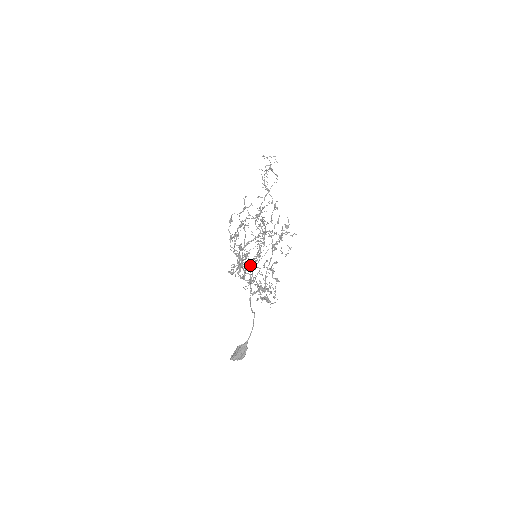
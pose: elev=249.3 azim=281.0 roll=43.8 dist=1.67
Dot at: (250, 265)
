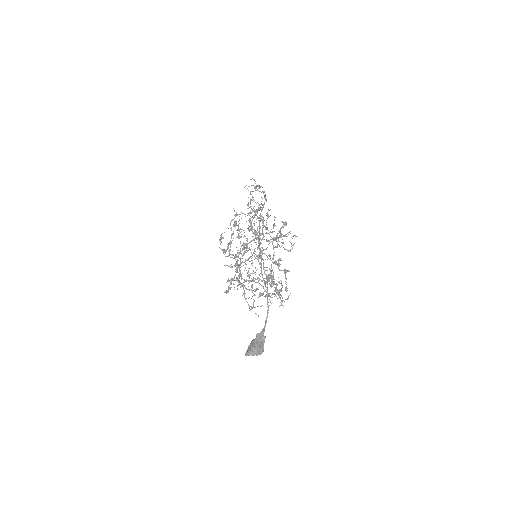
Dot at: occluded
